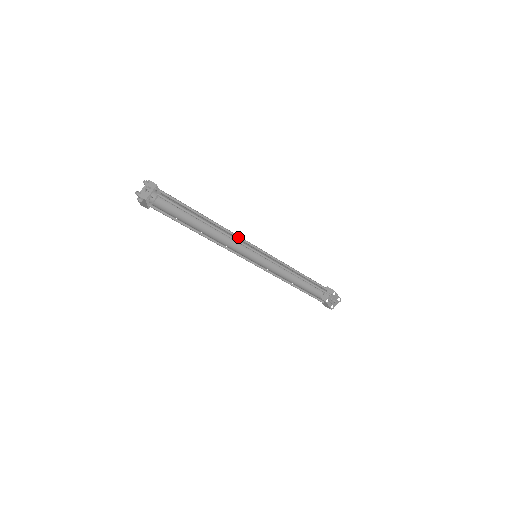
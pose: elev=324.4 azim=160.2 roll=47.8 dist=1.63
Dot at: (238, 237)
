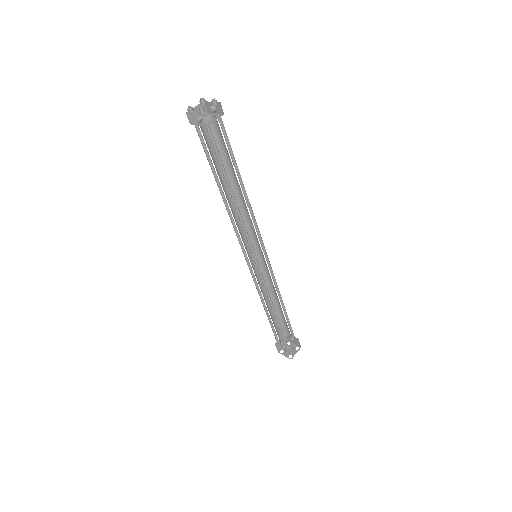
Dot at: (258, 228)
